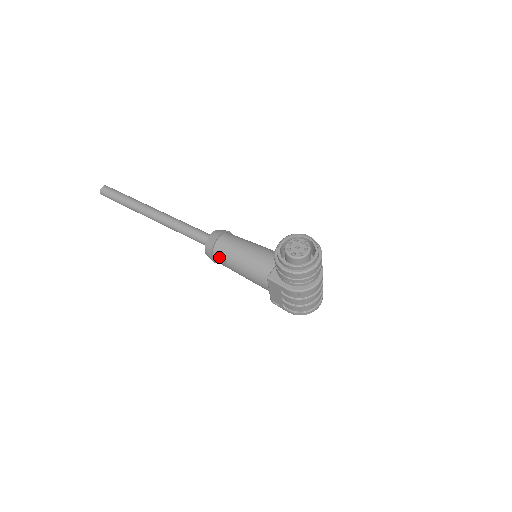
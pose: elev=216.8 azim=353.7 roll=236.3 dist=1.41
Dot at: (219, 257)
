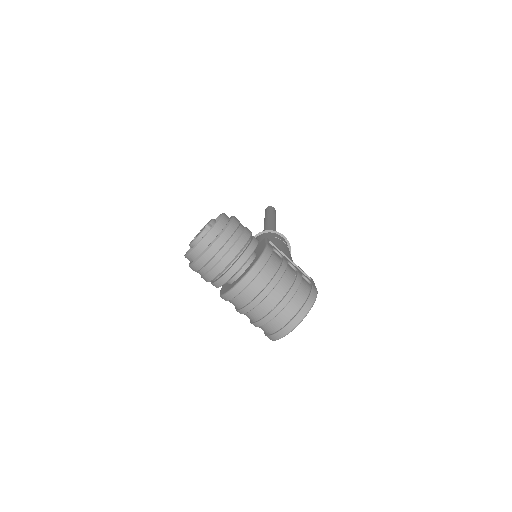
Dot at: occluded
